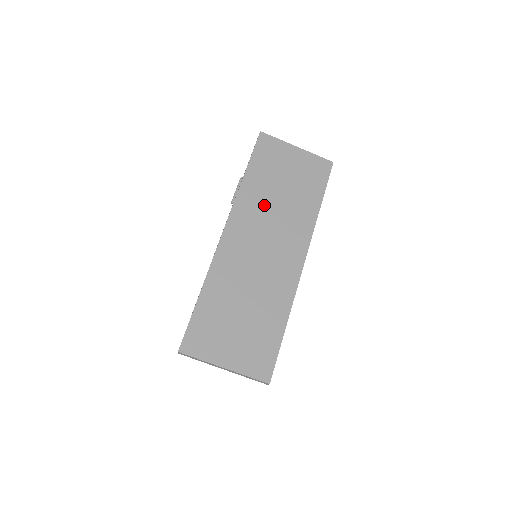
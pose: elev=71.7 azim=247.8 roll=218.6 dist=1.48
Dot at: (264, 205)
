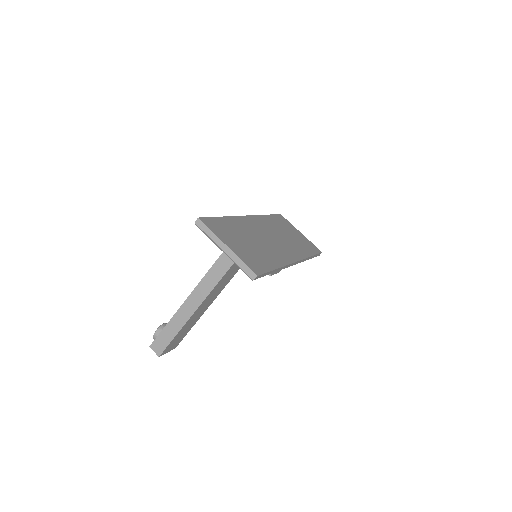
Dot at: (276, 229)
